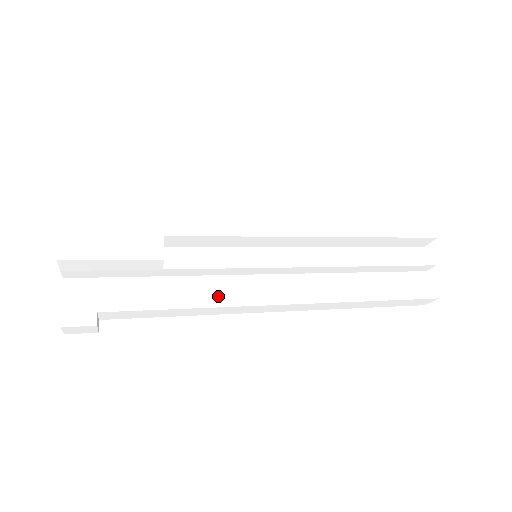
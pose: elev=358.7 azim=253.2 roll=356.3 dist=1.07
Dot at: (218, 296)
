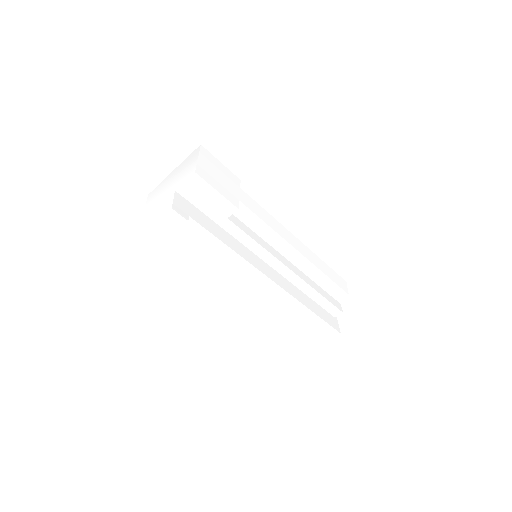
Dot at: (244, 254)
